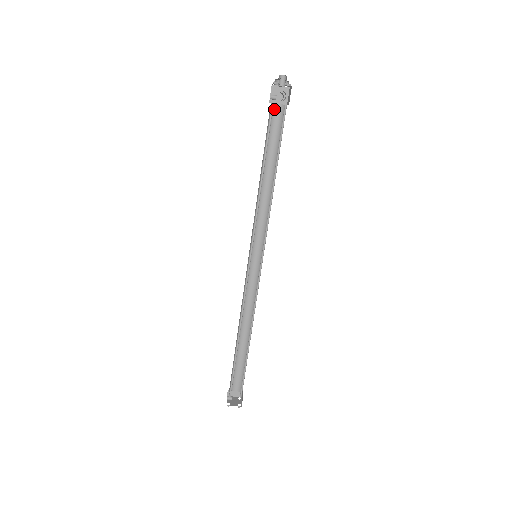
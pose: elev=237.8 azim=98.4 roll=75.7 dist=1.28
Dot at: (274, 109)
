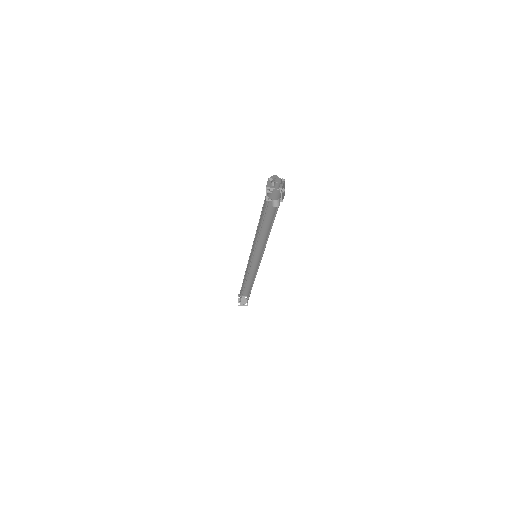
Dot at: occluded
